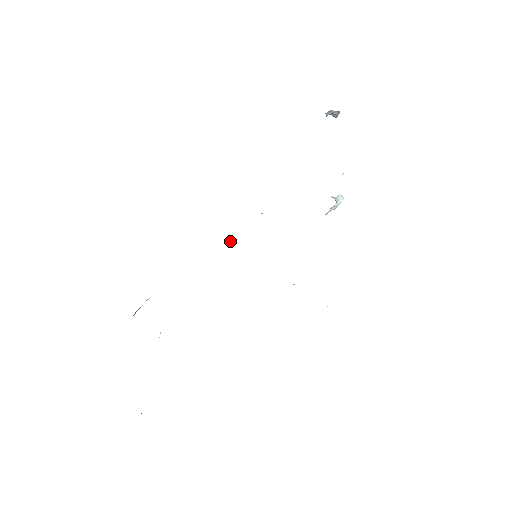
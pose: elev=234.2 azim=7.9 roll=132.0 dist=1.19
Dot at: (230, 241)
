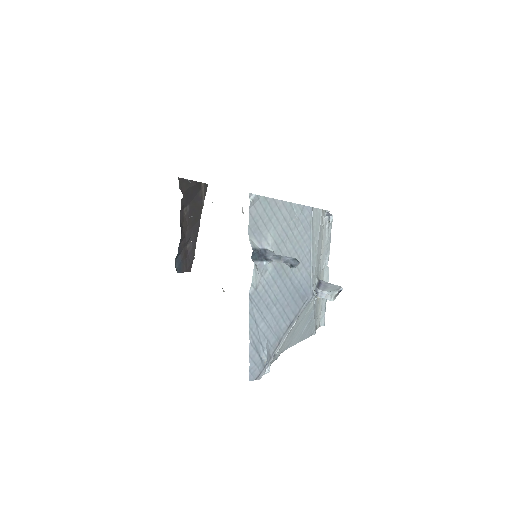
Dot at: occluded
